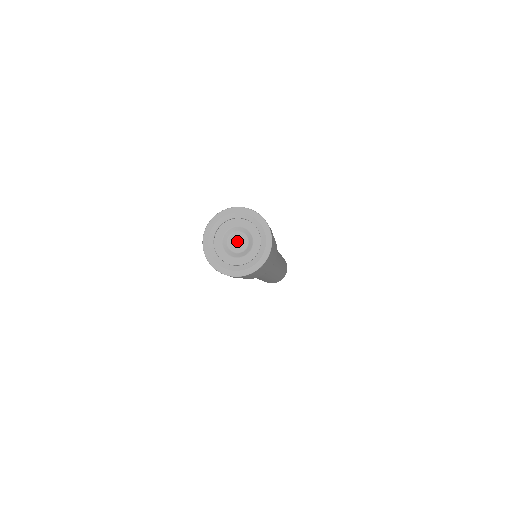
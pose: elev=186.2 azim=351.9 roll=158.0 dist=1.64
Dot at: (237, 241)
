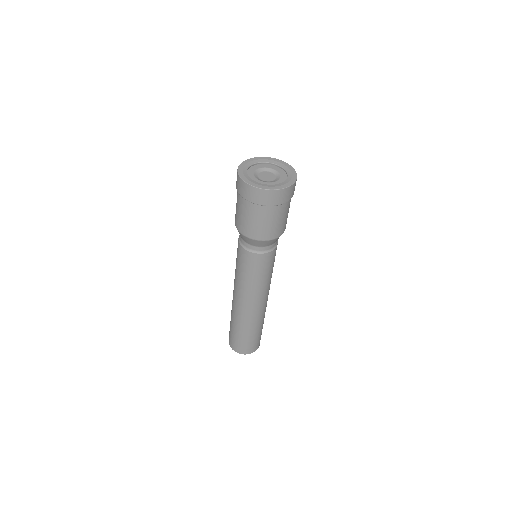
Dot at: (266, 176)
